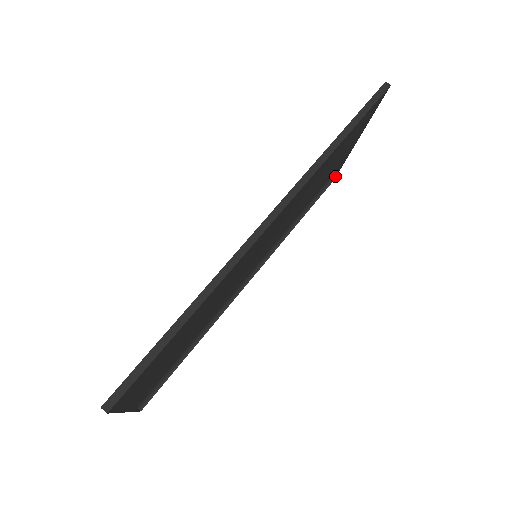
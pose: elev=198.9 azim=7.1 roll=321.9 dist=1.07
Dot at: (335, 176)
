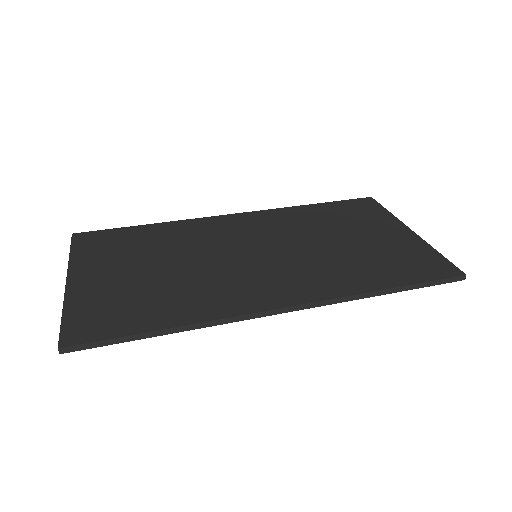
Dot at: occluded
